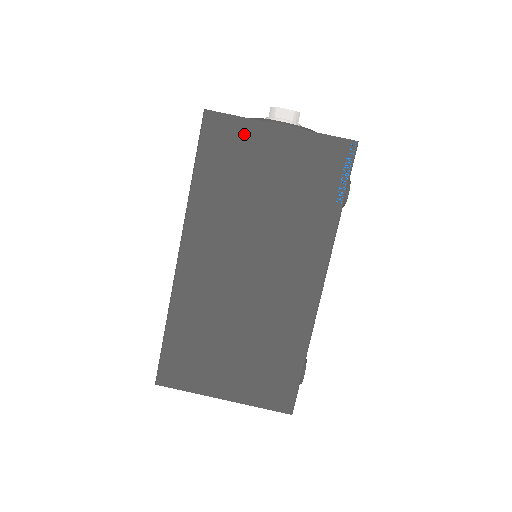
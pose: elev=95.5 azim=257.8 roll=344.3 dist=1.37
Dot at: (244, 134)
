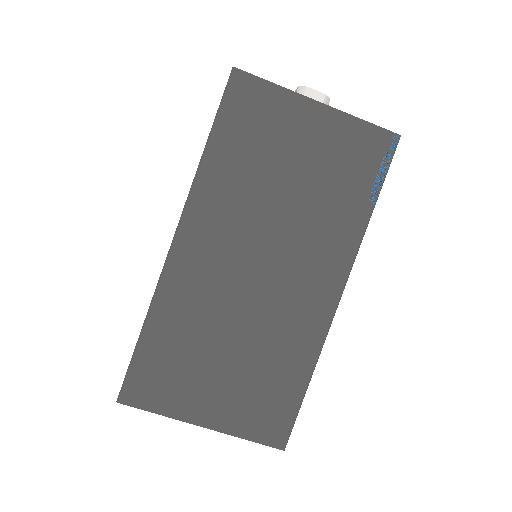
Dot at: (276, 104)
